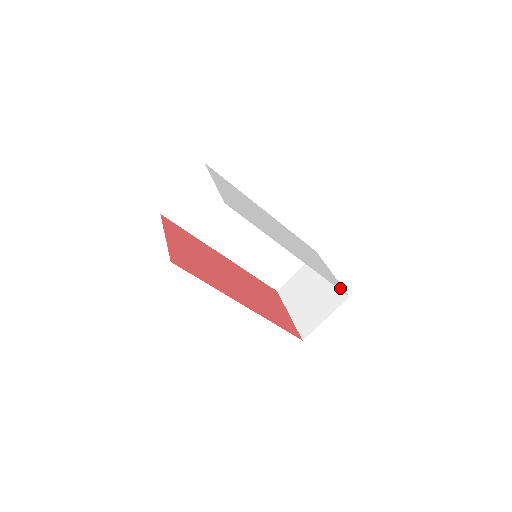
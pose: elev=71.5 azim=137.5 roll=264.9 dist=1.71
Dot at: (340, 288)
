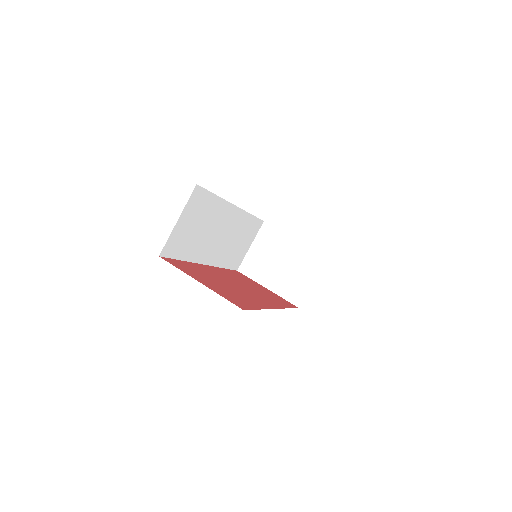
Dot at: occluded
